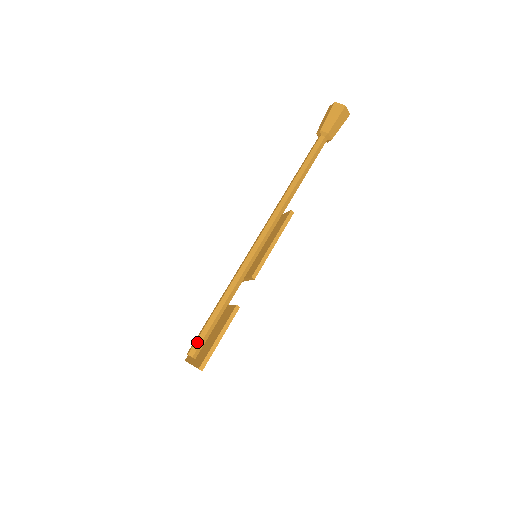
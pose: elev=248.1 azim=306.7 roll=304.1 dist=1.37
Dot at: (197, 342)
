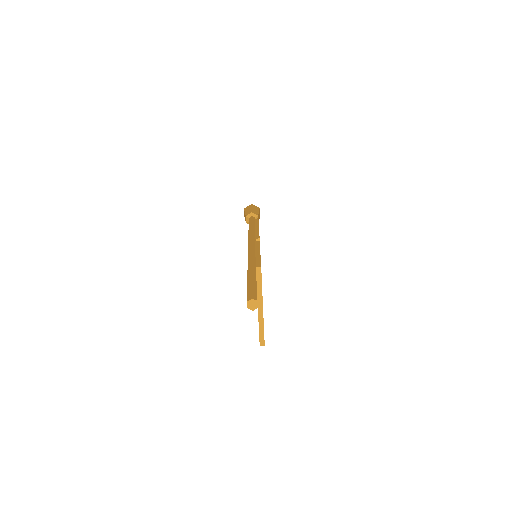
Dot at: (248, 293)
